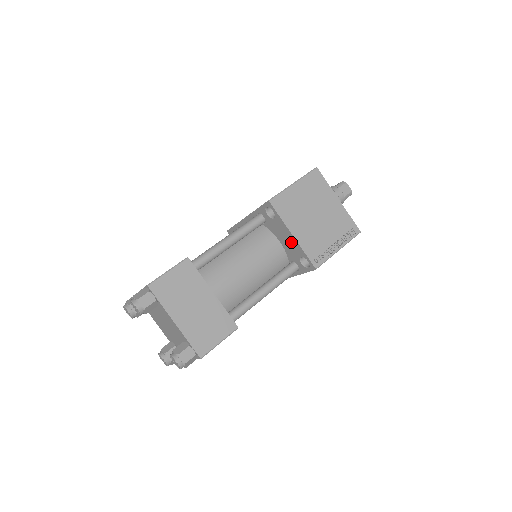
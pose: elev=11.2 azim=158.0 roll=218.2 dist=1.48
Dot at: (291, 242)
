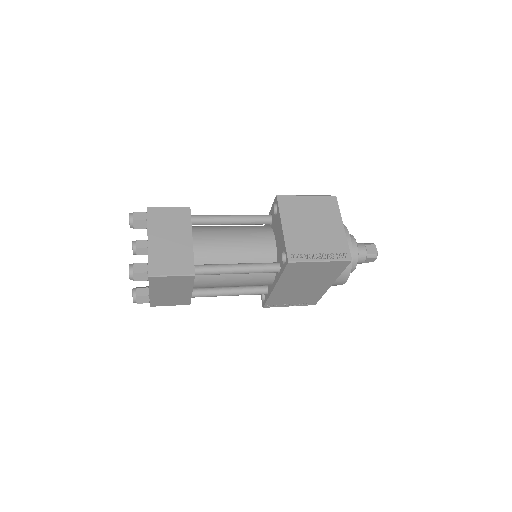
Dot at: (280, 236)
